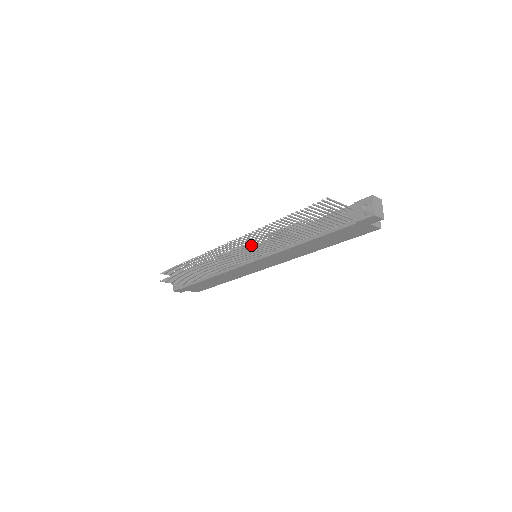
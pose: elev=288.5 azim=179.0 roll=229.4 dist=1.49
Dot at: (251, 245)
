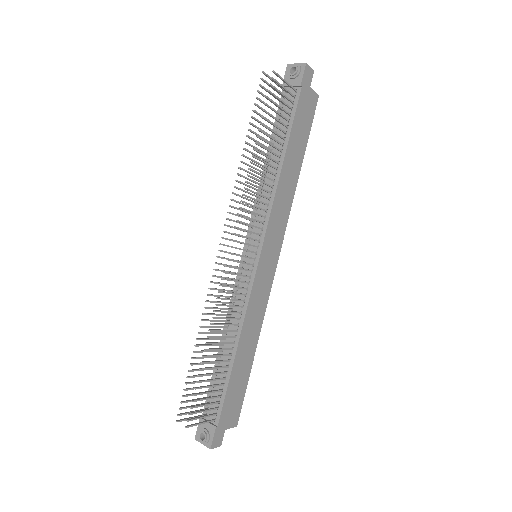
Dot at: (244, 209)
